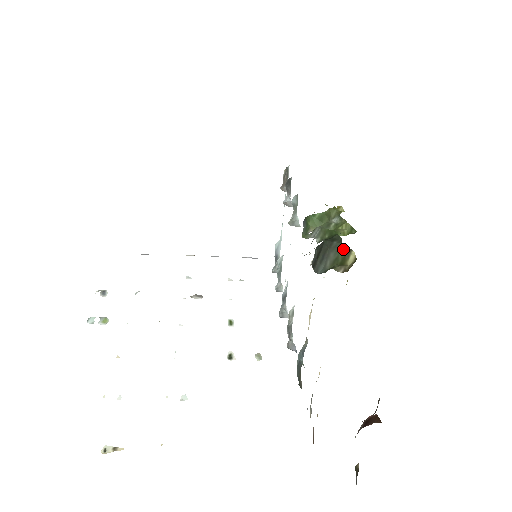
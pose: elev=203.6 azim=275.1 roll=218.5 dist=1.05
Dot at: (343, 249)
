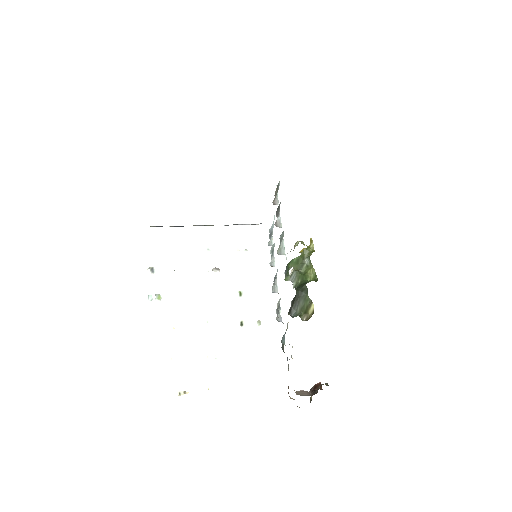
Dot at: (308, 300)
